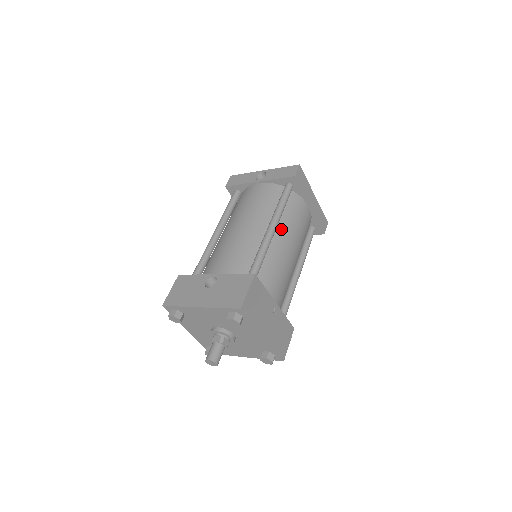
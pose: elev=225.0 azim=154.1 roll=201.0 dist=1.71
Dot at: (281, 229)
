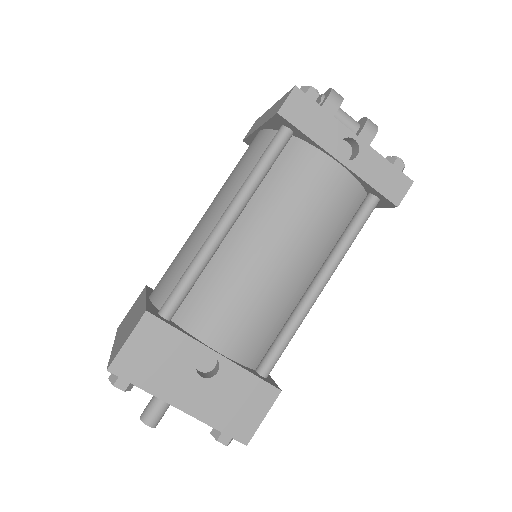
Dot at: occluded
